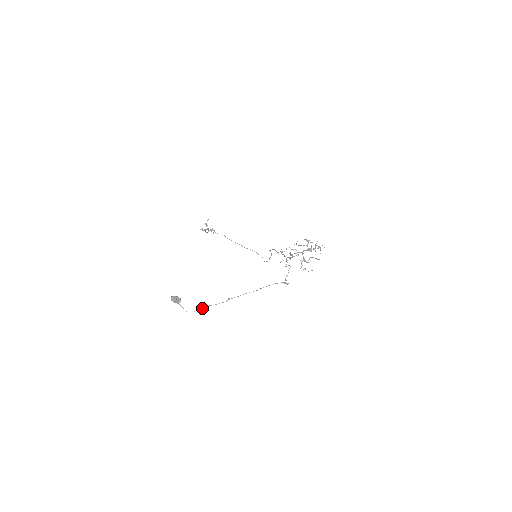
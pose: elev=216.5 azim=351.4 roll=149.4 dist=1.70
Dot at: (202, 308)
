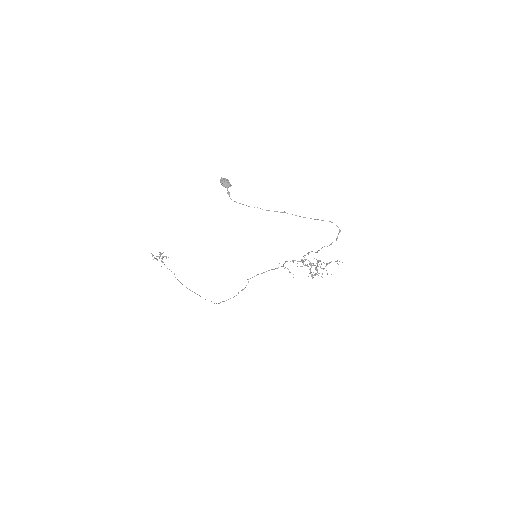
Dot at: occluded
